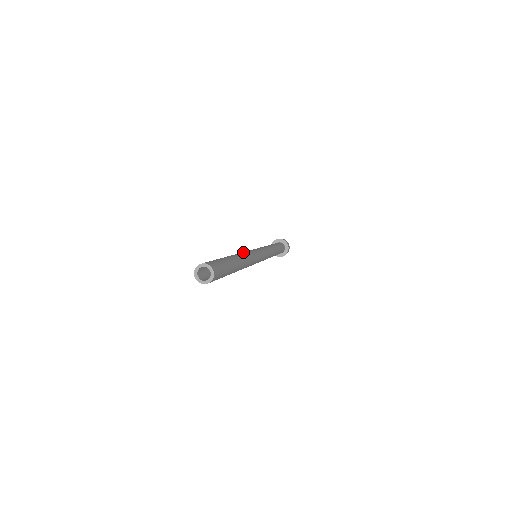
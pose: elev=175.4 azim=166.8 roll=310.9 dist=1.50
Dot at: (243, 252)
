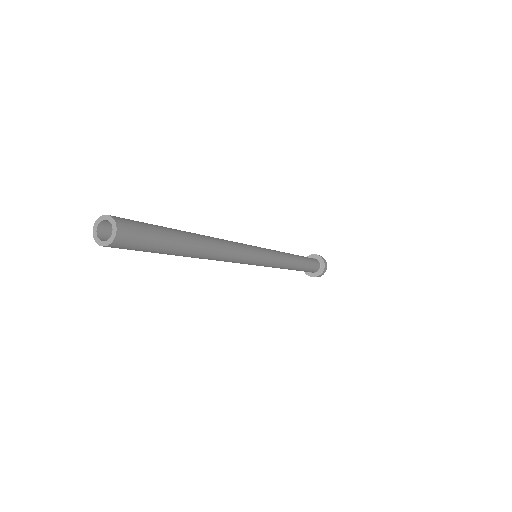
Dot at: (228, 241)
